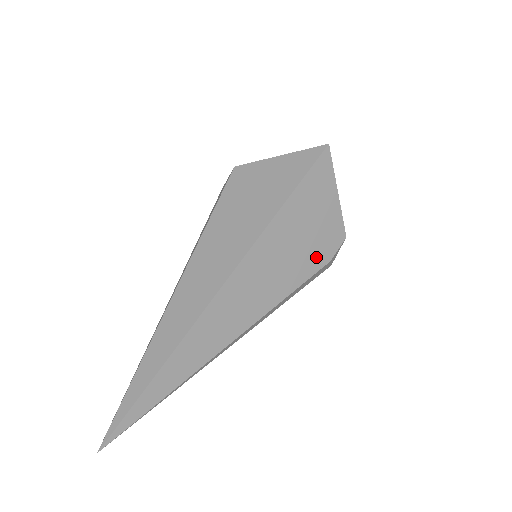
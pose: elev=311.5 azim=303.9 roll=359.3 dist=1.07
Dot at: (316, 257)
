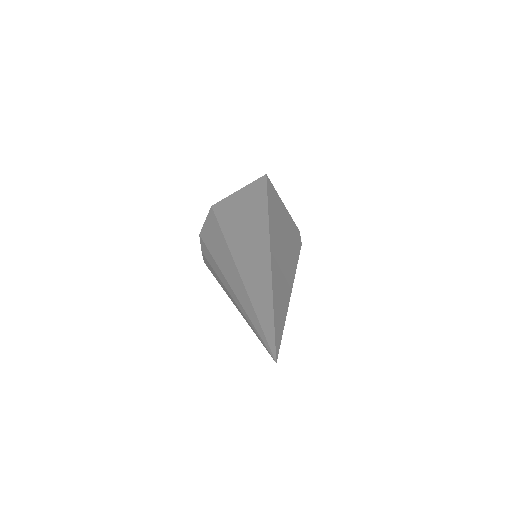
Dot at: (295, 239)
